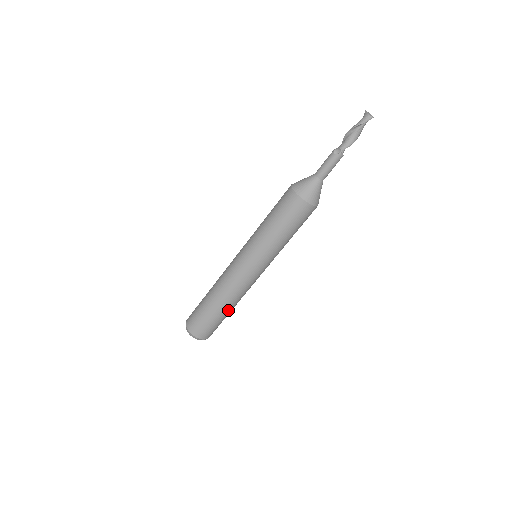
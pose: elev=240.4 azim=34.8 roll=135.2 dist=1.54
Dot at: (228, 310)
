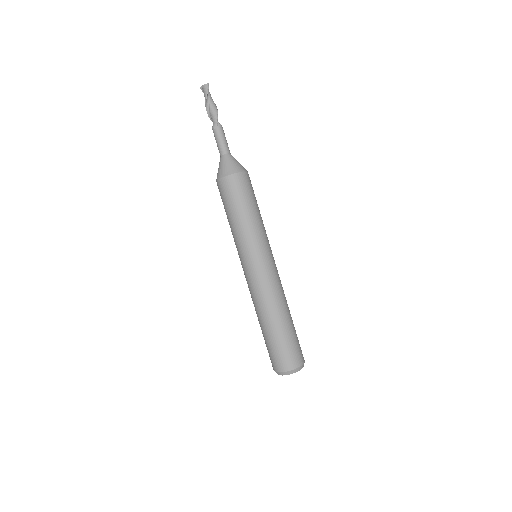
Dot at: (289, 317)
